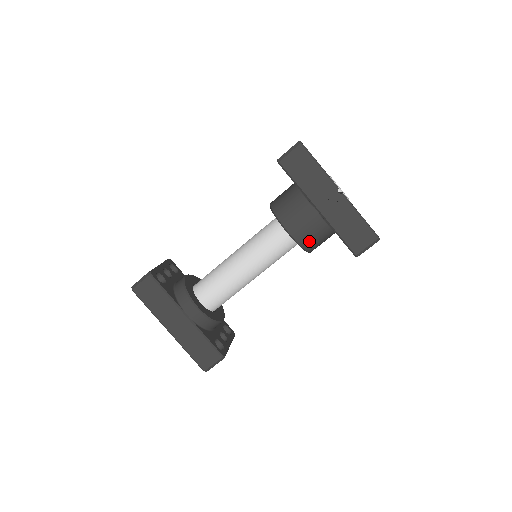
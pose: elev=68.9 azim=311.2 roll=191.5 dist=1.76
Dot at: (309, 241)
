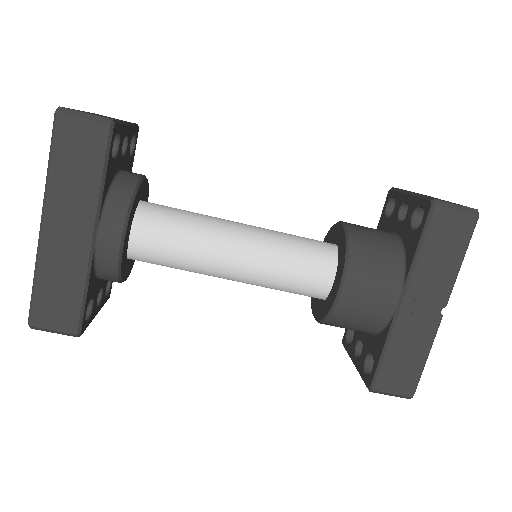
Dot at: (345, 319)
